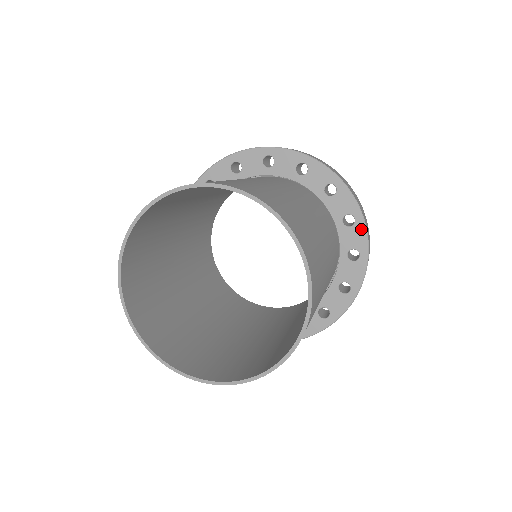
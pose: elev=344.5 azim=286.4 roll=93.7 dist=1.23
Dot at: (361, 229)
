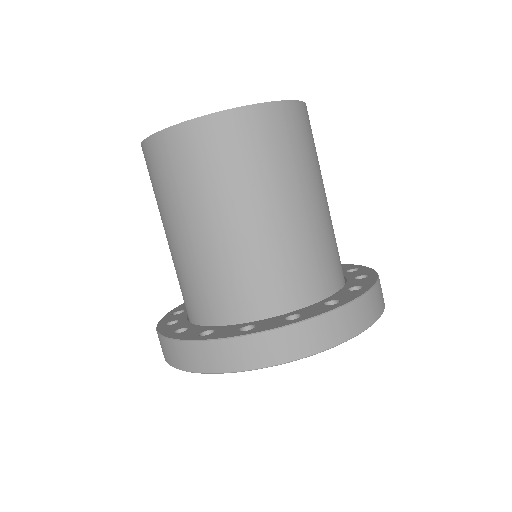
Dot at: (366, 269)
